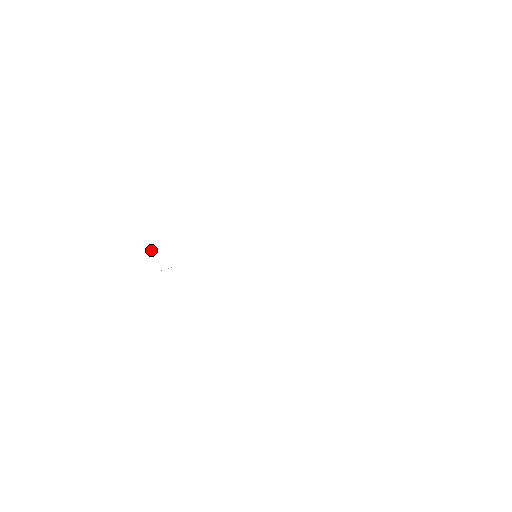
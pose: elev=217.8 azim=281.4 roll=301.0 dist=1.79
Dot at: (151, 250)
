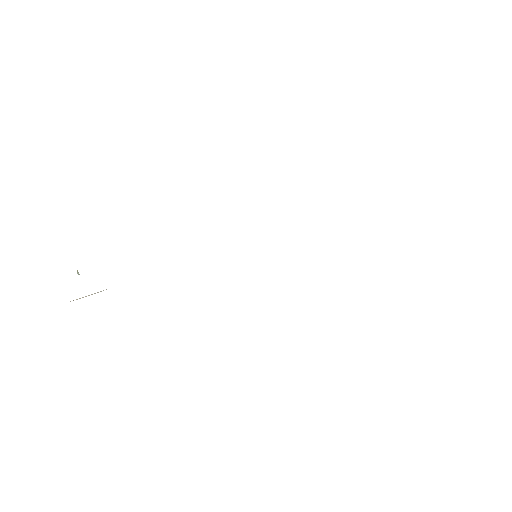
Dot at: (77, 273)
